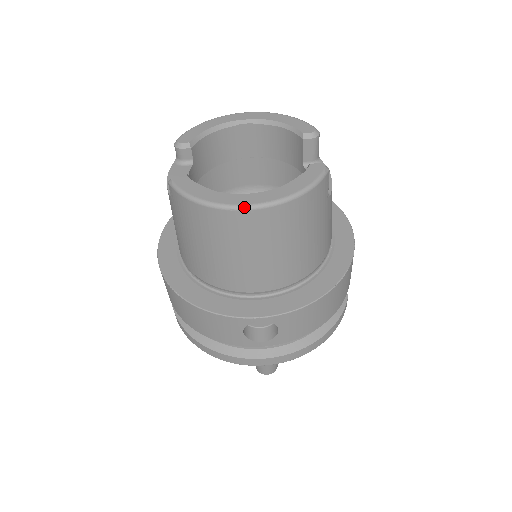
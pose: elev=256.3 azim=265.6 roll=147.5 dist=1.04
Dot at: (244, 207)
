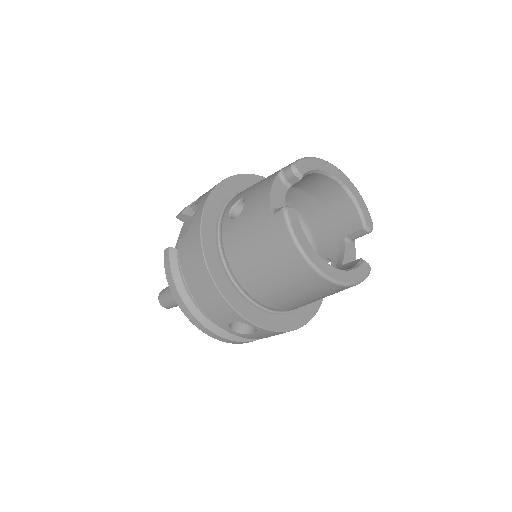
Dot at: (324, 275)
